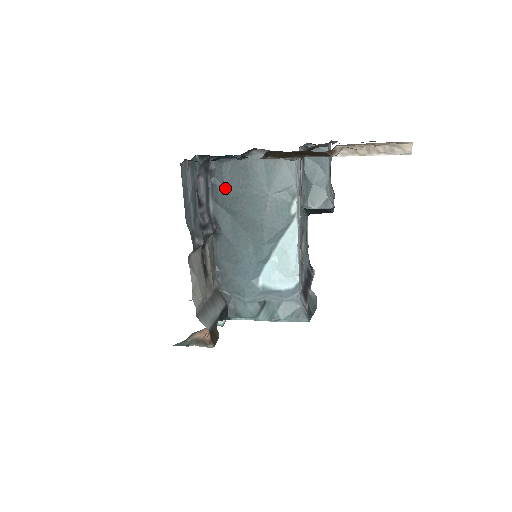
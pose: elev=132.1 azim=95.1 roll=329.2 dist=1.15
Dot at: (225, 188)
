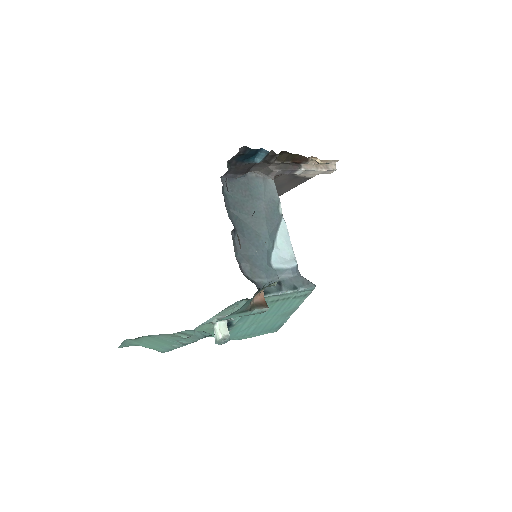
Dot at: (234, 198)
